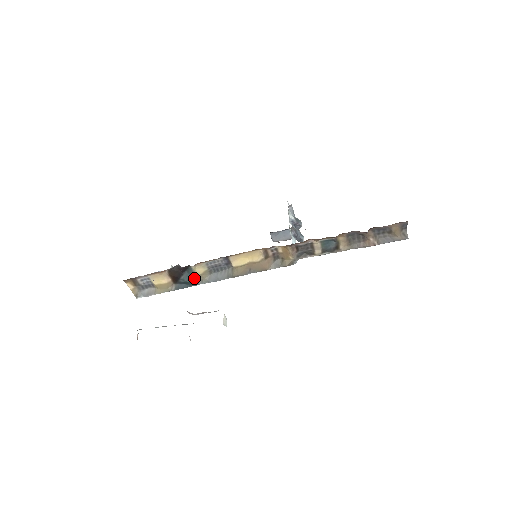
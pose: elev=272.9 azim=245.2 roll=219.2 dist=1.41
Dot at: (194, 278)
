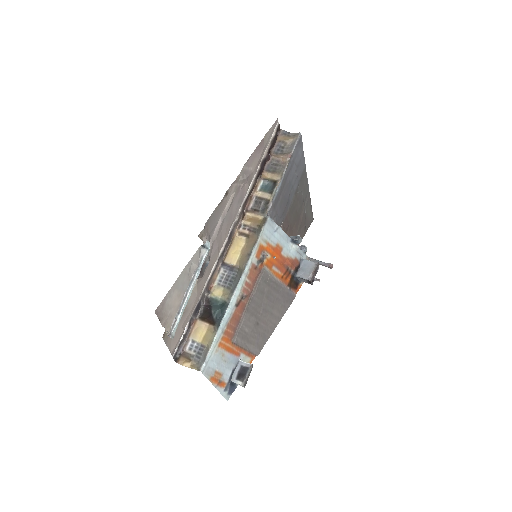
Dot at: (222, 304)
